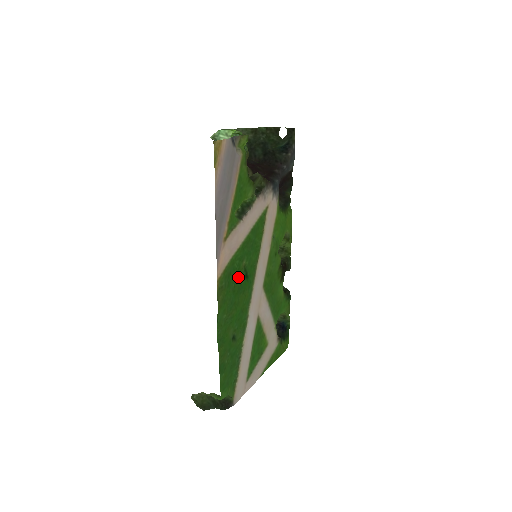
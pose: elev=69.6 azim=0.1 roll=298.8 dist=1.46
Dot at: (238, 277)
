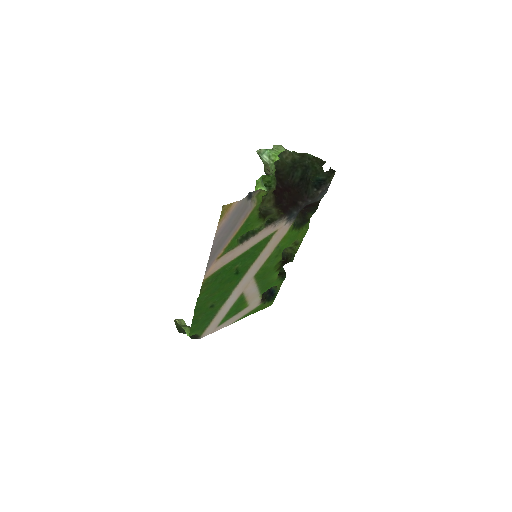
Dot at: (228, 274)
